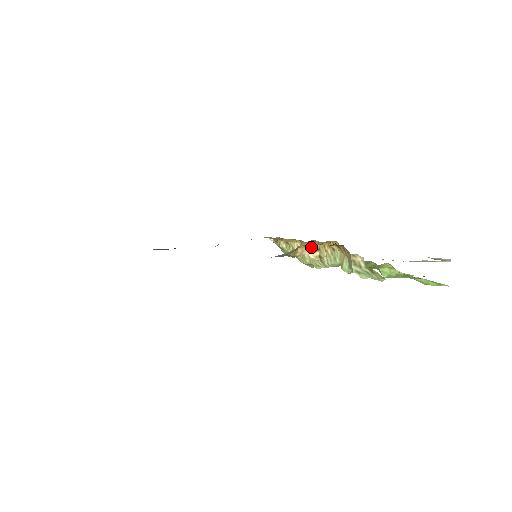
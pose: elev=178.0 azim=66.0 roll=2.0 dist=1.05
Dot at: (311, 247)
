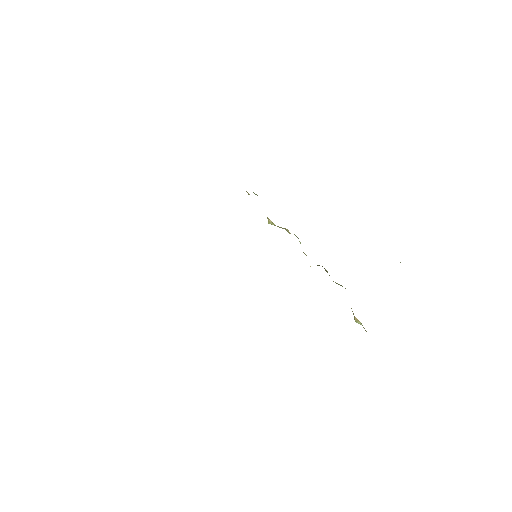
Dot at: occluded
